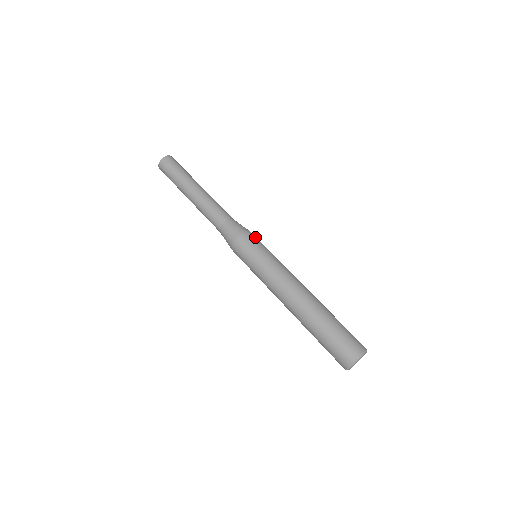
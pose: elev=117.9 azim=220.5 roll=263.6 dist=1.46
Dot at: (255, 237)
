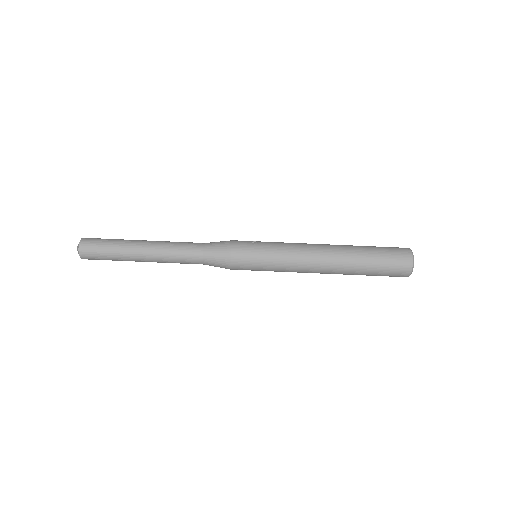
Dot at: (241, 248)
